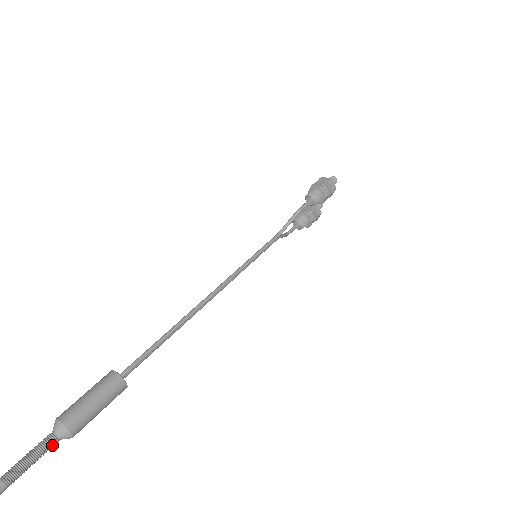
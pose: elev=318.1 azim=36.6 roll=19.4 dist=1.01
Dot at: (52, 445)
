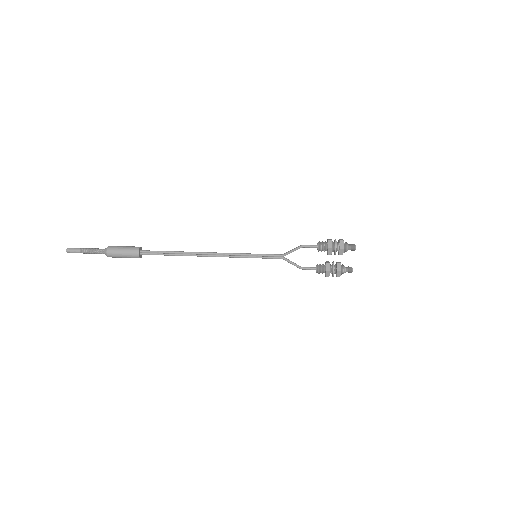
Dot at: (100, 252)
